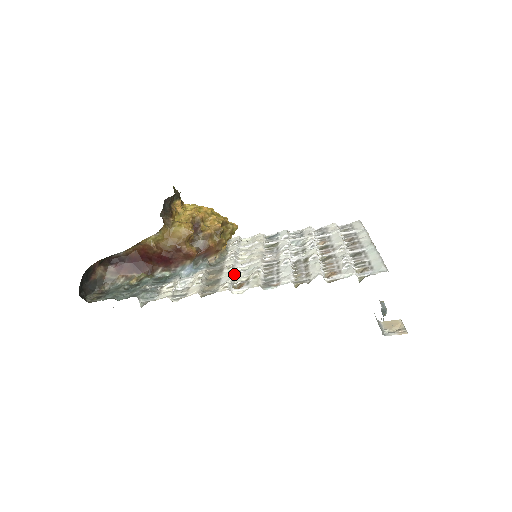
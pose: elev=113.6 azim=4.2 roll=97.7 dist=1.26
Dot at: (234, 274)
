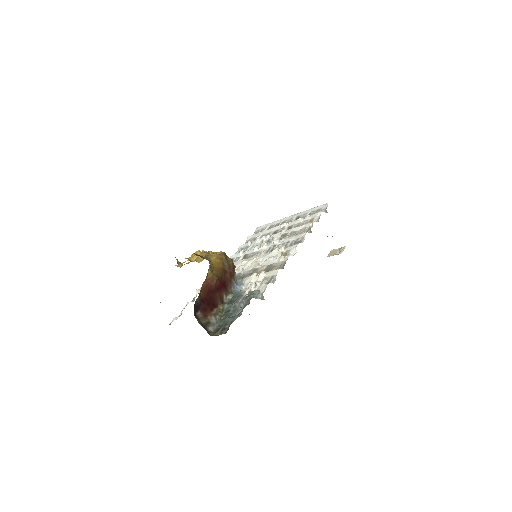
Dot at: (268, 262)
